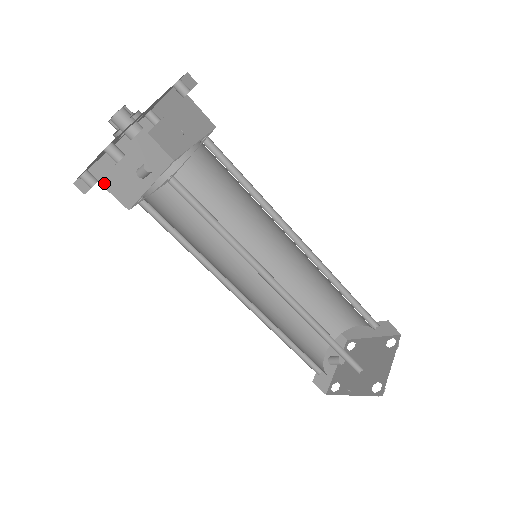
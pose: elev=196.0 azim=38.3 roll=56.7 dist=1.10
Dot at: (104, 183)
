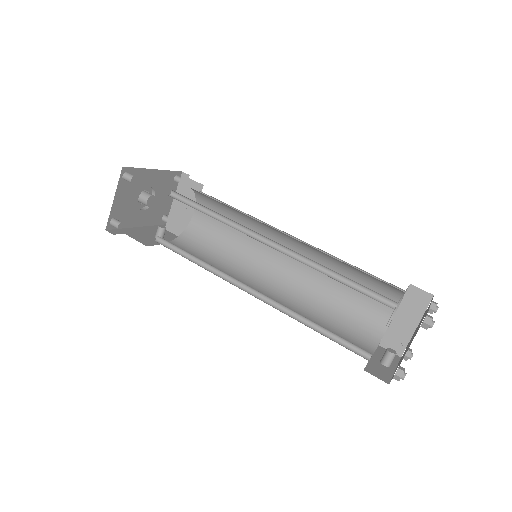
Dot at: (129, 235)
